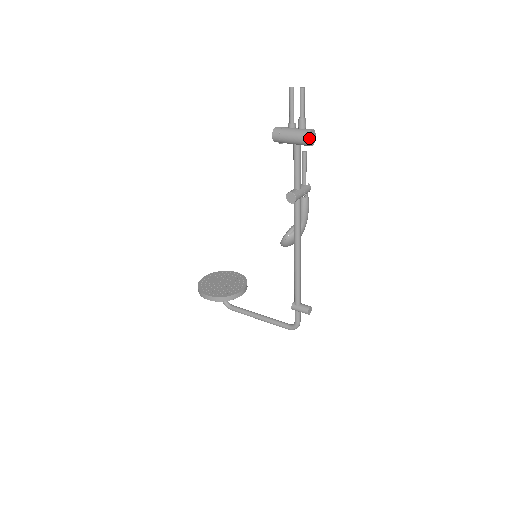
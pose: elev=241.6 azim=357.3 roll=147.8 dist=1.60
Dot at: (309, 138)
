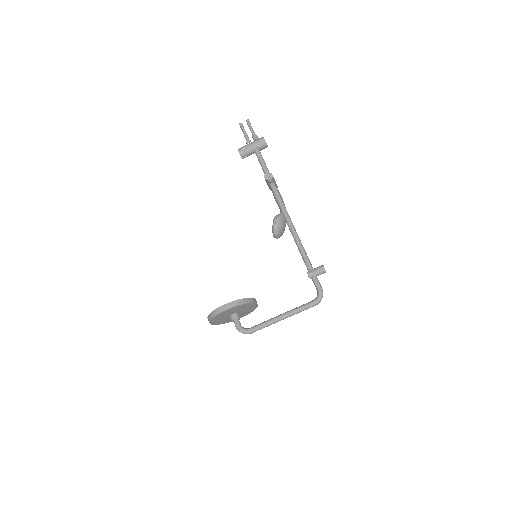
Dot at: (264, 139)
